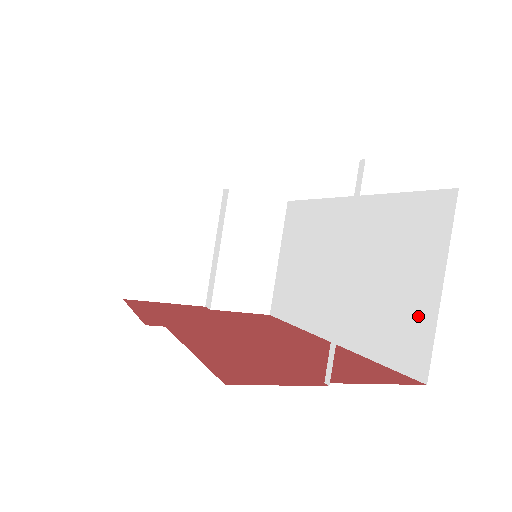
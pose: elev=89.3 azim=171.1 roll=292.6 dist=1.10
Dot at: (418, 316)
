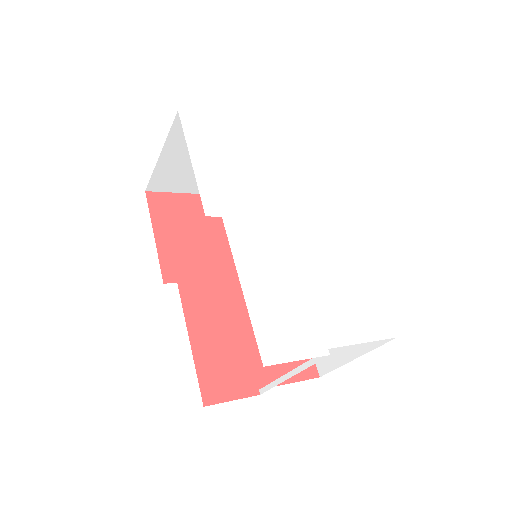
Dot at: (336, 351)
